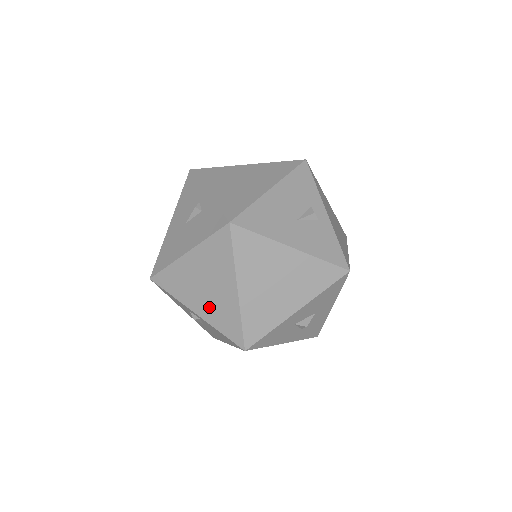
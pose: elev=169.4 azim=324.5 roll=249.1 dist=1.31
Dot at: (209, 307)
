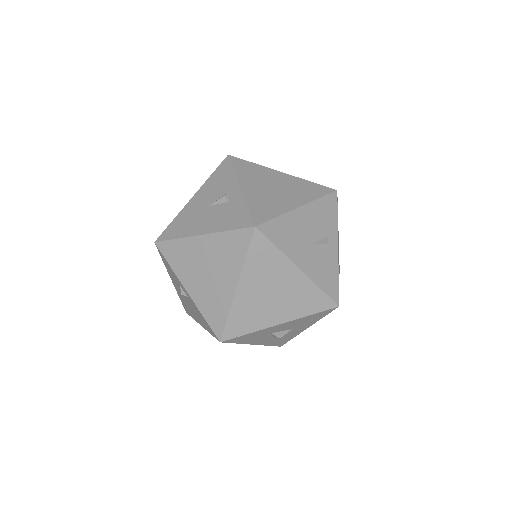
Dot at: (202, 291)
